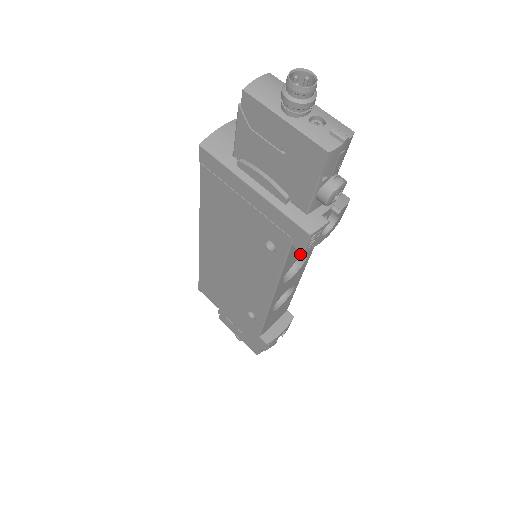
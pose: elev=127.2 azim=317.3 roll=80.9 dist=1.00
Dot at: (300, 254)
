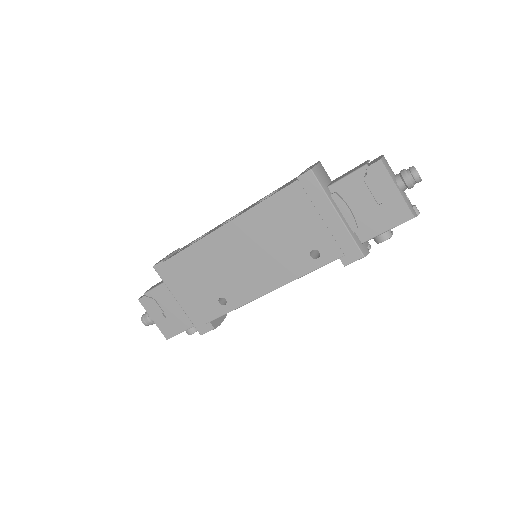
Dot at: occluded
